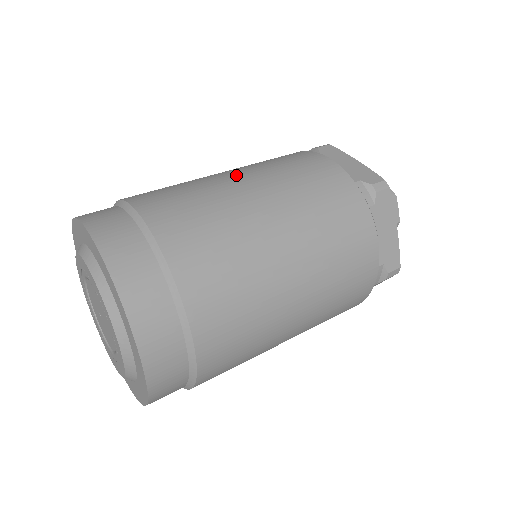
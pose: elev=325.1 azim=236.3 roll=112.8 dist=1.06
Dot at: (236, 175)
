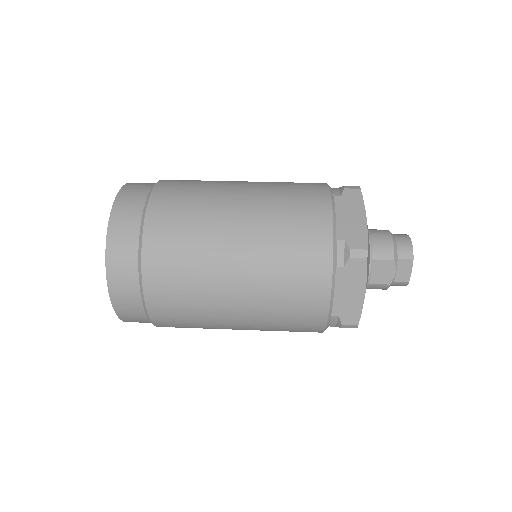
Dot at: (242, 195)
